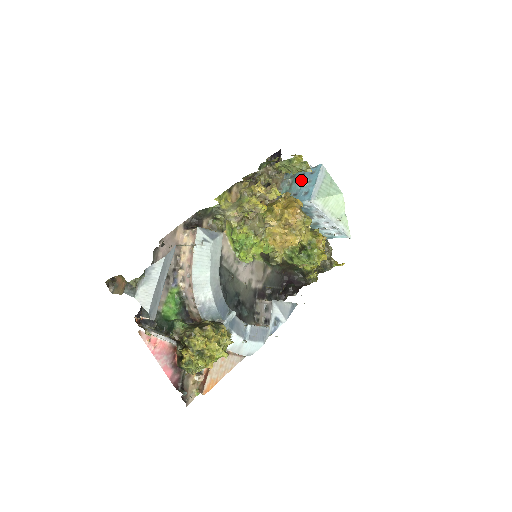
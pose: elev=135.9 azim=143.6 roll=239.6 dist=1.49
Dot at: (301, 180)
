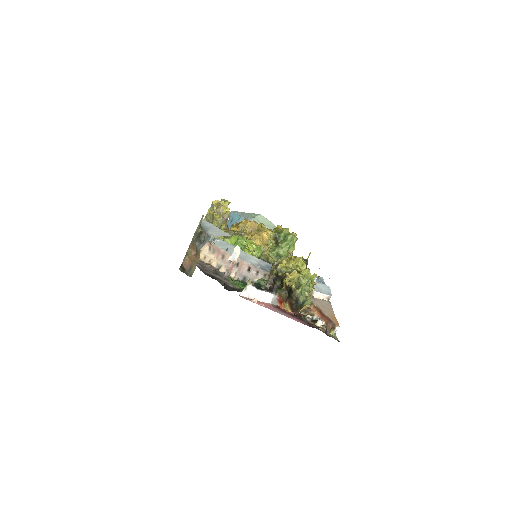
Dot at: occluded
